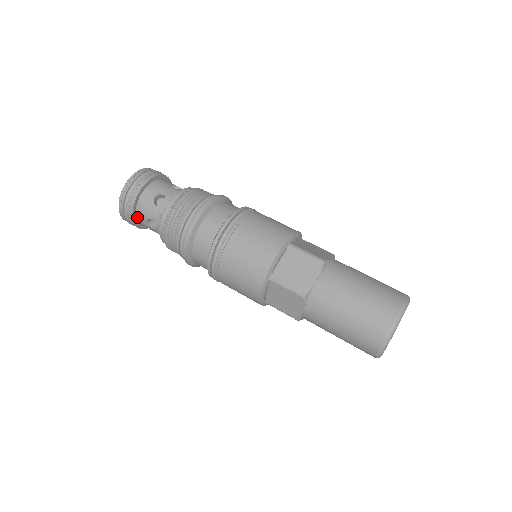
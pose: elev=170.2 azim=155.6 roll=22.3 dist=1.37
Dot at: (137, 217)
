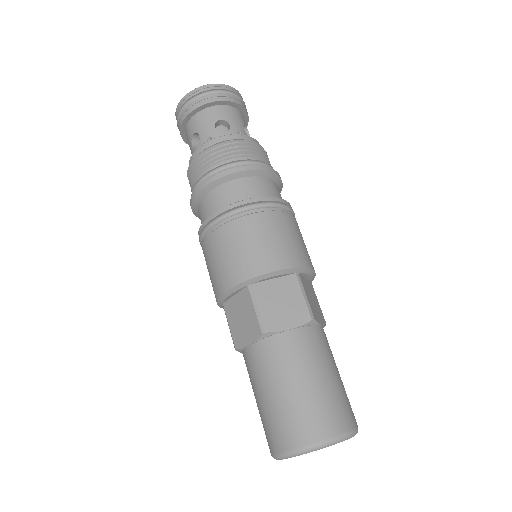
Dot at: occluded
